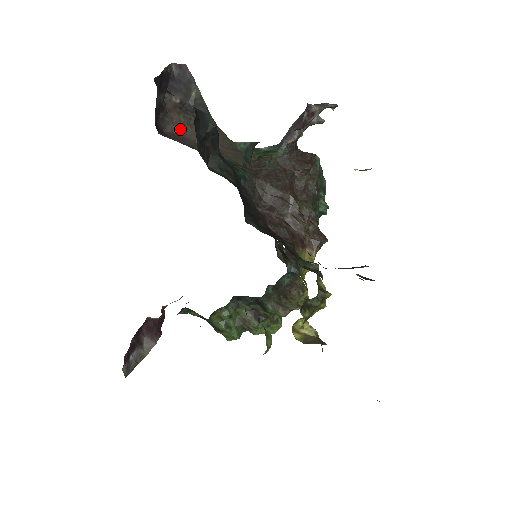
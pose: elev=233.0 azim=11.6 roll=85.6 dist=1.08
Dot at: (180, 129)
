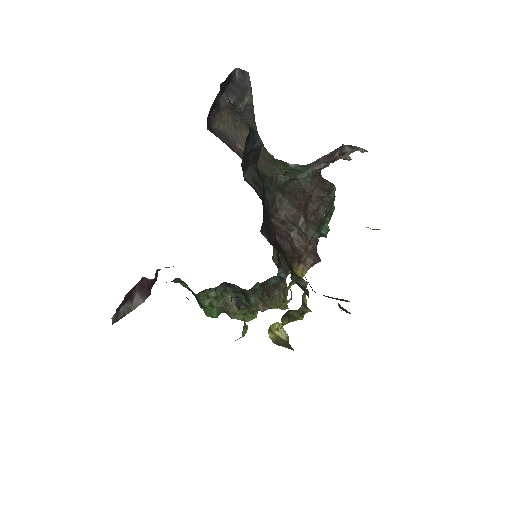
Dot at: (226, 128)
